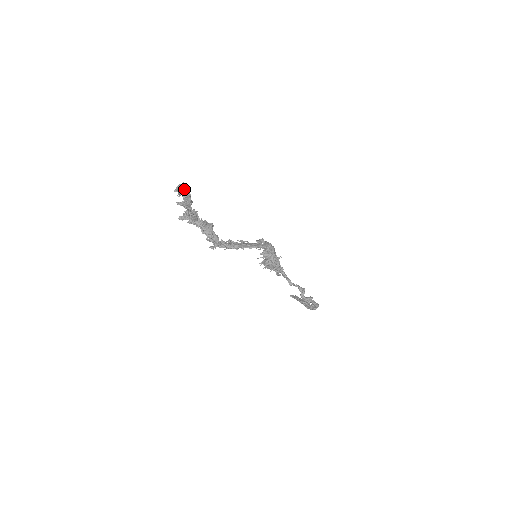
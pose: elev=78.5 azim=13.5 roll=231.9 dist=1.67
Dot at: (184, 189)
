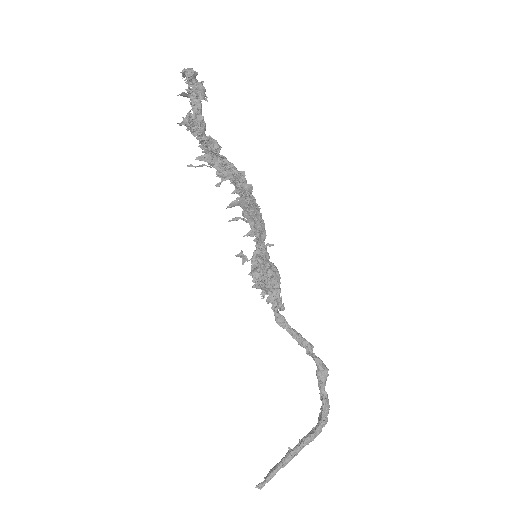
Dot at: (193, 76)
